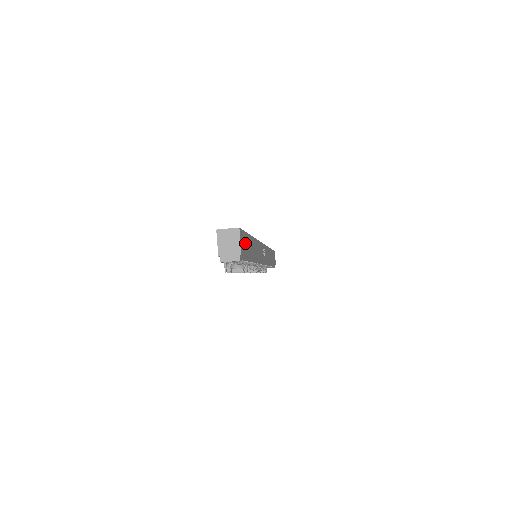
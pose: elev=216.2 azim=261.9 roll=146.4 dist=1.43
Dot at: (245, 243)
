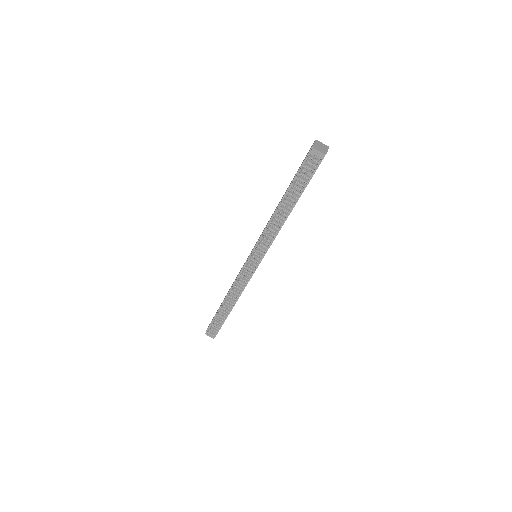
Dot at: occluded
